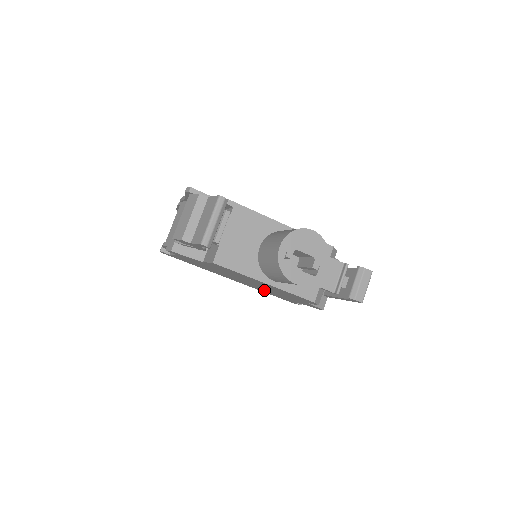
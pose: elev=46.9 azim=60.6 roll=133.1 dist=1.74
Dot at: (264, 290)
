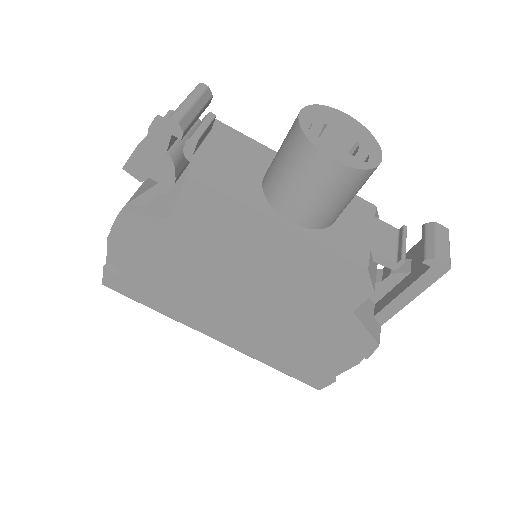
Dot at: (272, 340)
